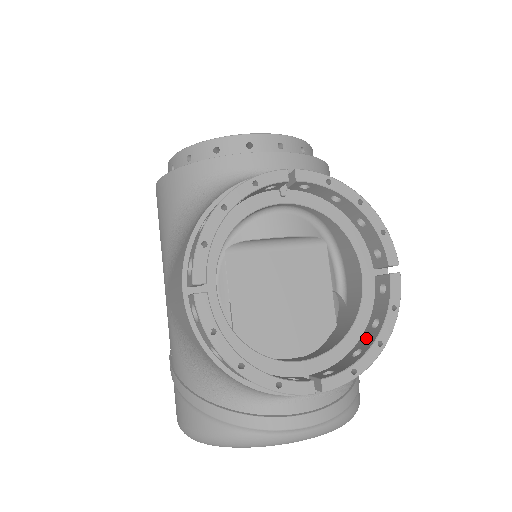
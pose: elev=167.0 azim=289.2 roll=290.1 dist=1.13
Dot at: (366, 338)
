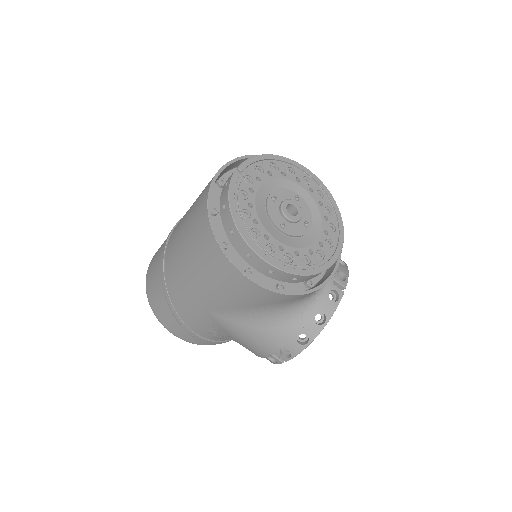
Dot at: occluded
